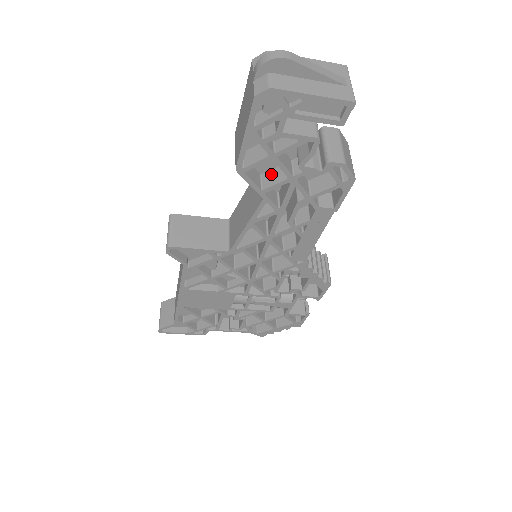
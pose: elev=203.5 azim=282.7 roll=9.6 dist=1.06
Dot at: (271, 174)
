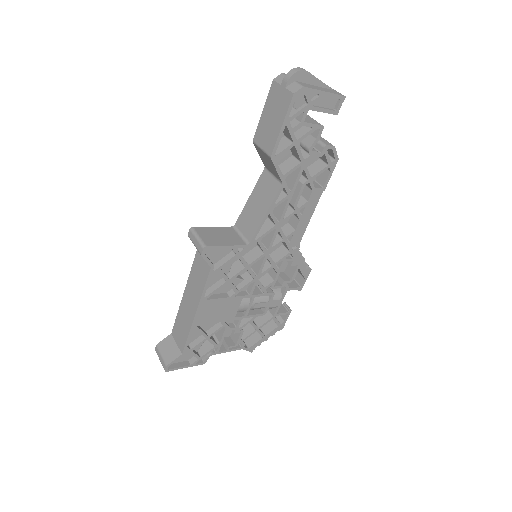
Dot at: (284, 165)
